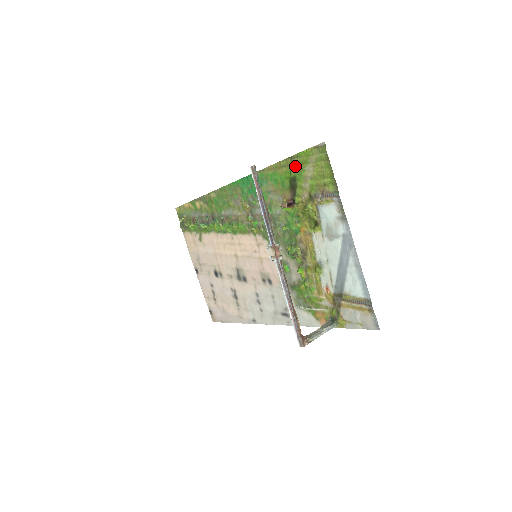
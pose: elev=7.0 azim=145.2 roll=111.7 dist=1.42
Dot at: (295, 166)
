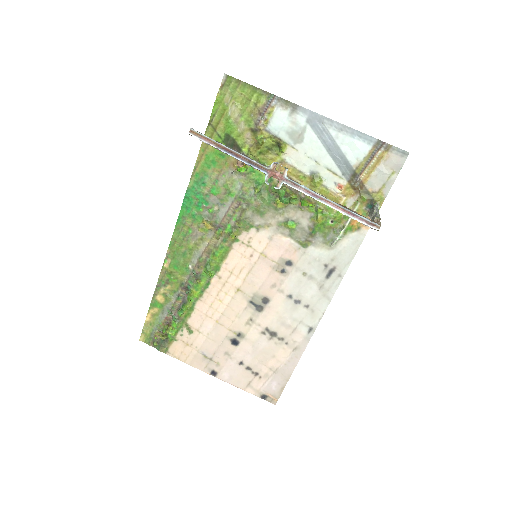
Dot at: (219, 125)
